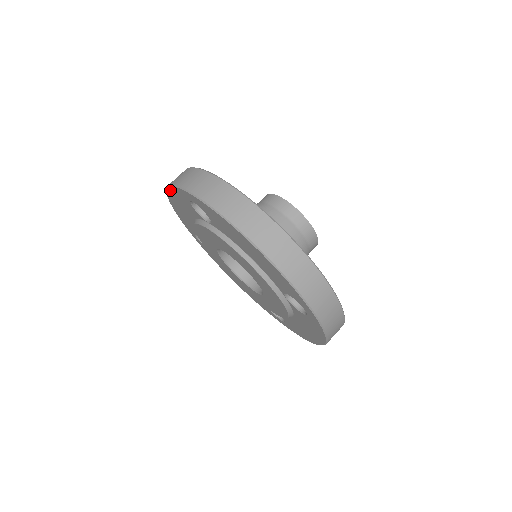
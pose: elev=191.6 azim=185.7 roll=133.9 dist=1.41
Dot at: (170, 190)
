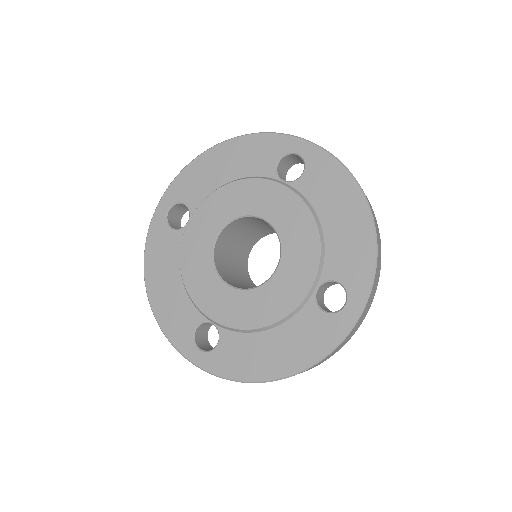
Dot at: (251, 137)
